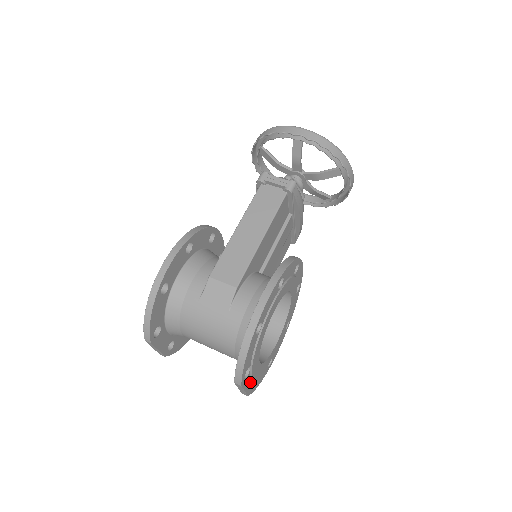
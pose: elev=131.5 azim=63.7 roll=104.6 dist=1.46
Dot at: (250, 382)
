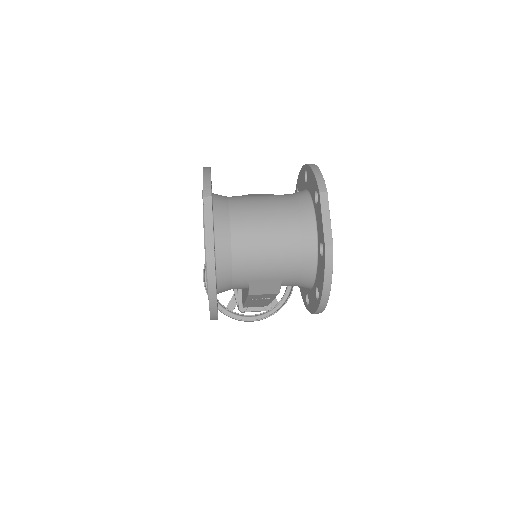
Dot at: occluded
